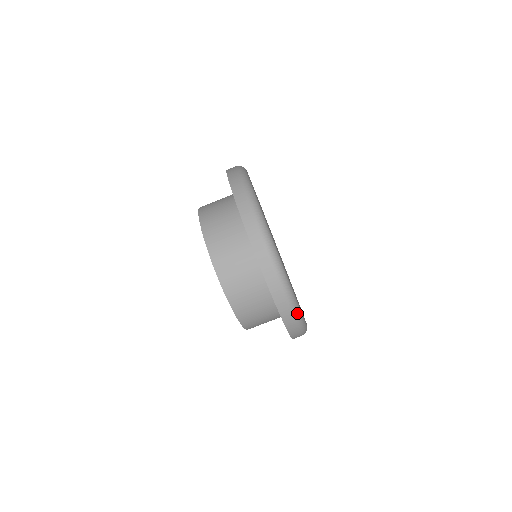
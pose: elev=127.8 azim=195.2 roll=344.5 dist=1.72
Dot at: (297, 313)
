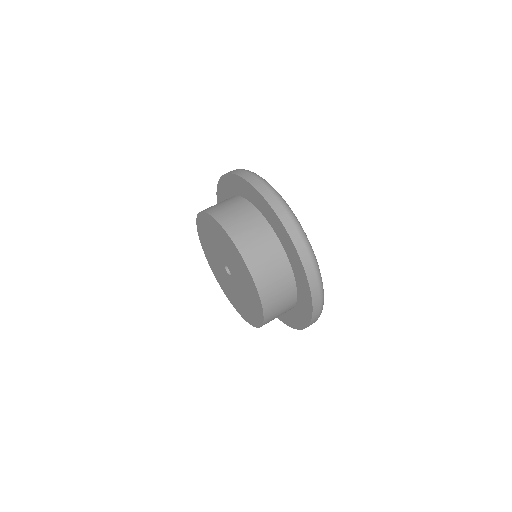
Dot at: (299, 225)
